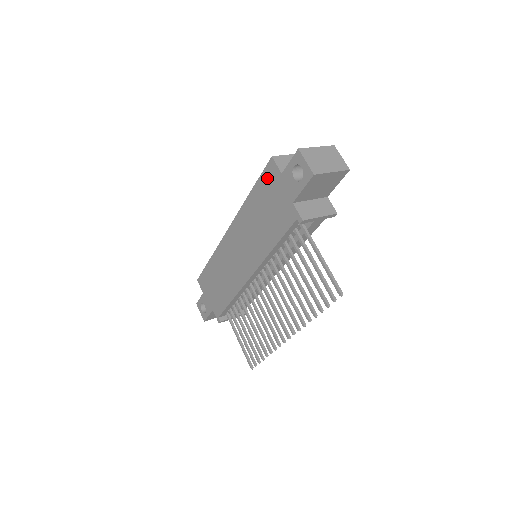
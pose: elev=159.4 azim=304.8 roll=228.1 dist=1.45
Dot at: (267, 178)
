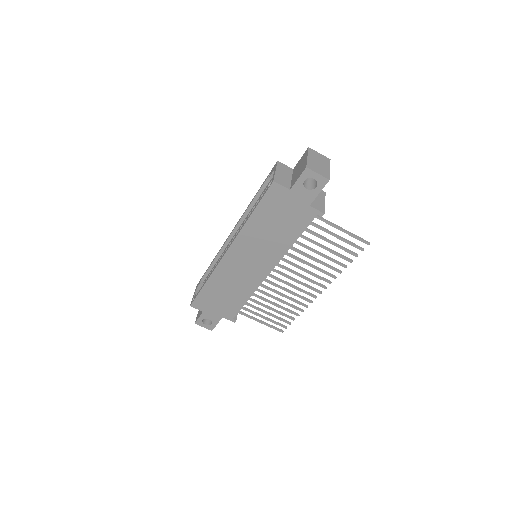
Dot at: (272, 198)
